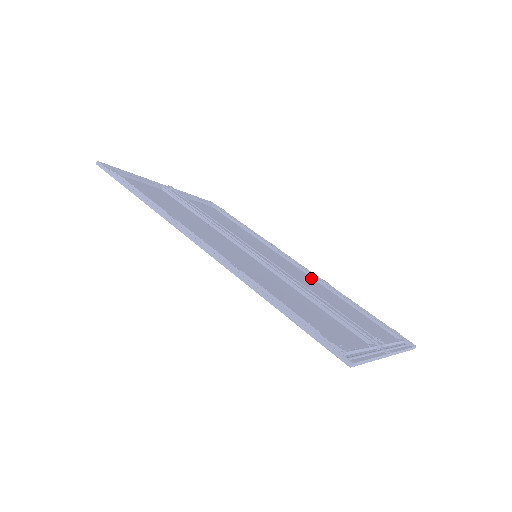
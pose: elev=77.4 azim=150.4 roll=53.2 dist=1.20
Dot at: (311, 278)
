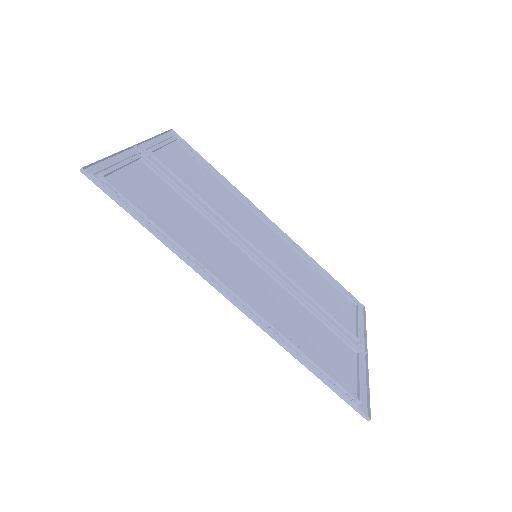
Dot at: (287, 245)
